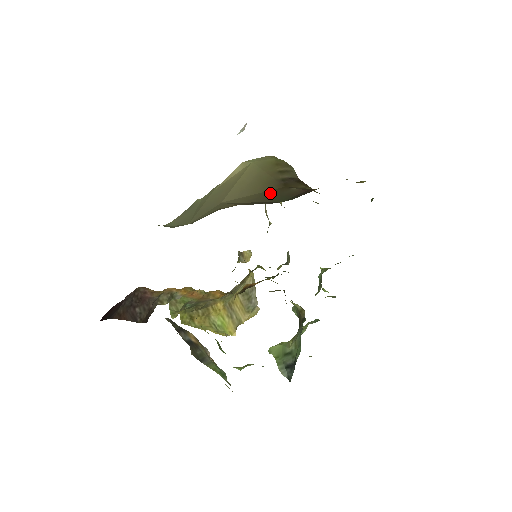
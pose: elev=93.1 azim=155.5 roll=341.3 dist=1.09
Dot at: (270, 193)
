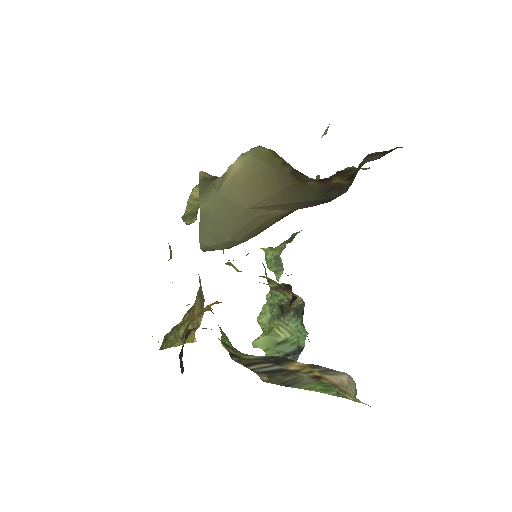
Dot at: (292, 190)
